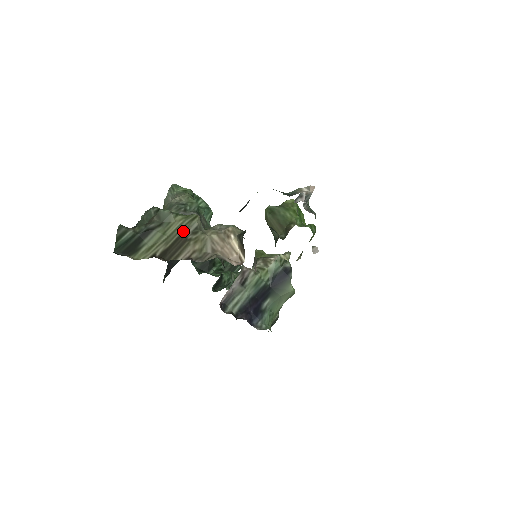
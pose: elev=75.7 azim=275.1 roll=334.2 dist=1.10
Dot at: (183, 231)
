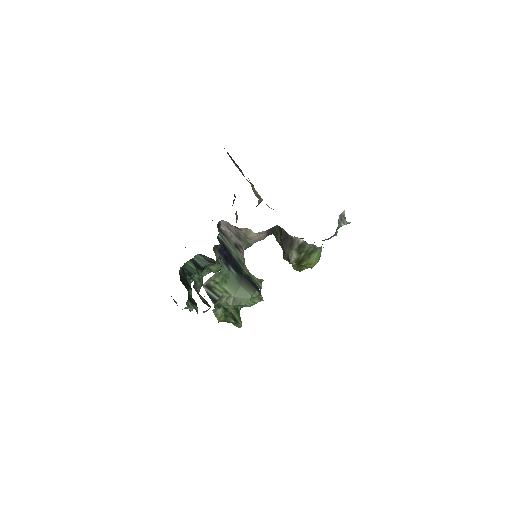
Dot at: occluded
